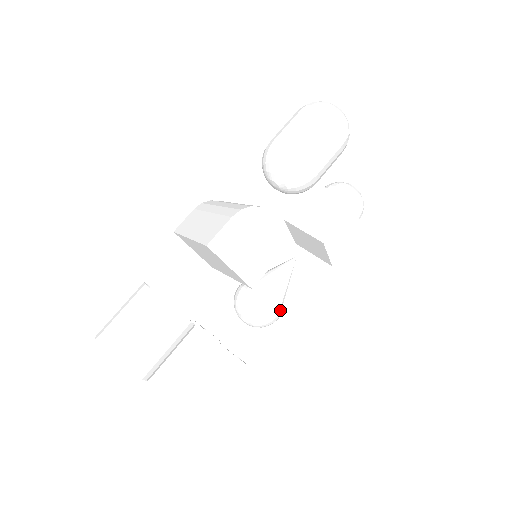
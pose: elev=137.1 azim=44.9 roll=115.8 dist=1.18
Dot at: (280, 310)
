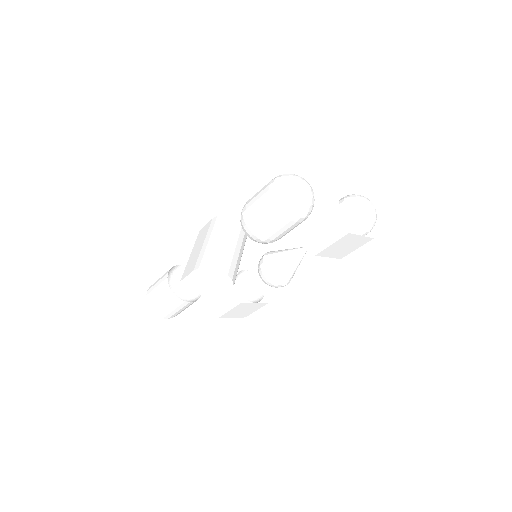
Dot at: (287, 281)
